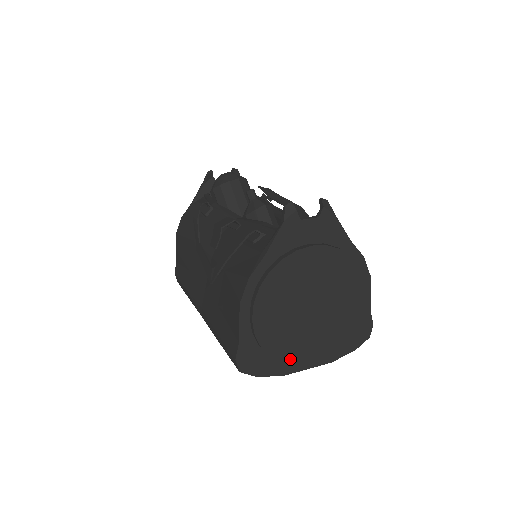
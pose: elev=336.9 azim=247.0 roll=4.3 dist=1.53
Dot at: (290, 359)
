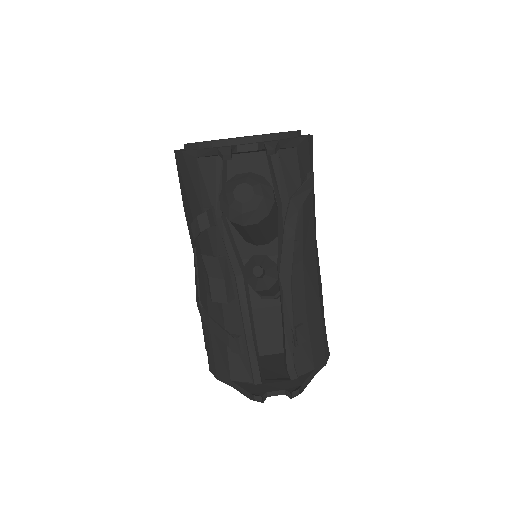
Dot at: occluded
